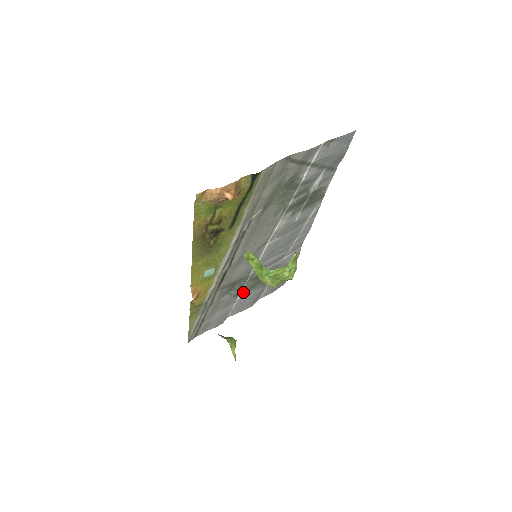
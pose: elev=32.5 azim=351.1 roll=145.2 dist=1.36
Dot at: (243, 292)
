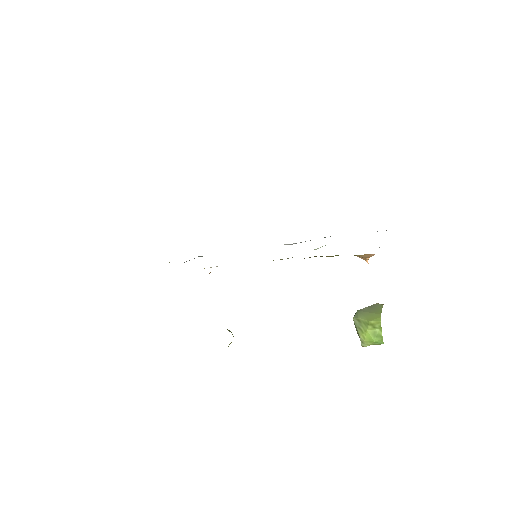
Dot at: occluded
